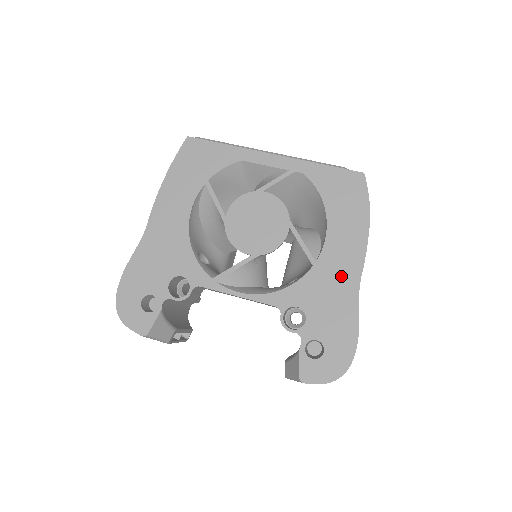
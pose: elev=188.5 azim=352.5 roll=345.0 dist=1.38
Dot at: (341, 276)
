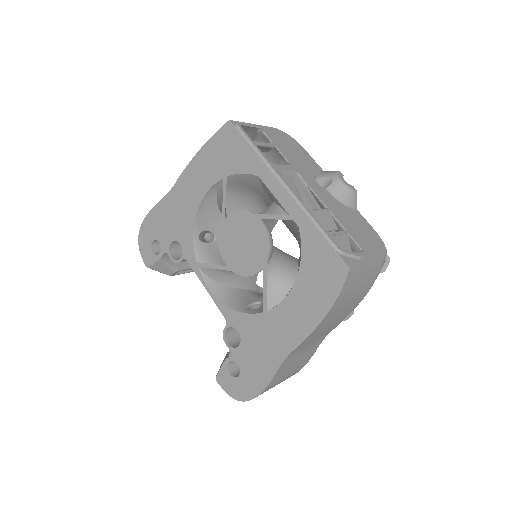
Dot at: (278, 338)
